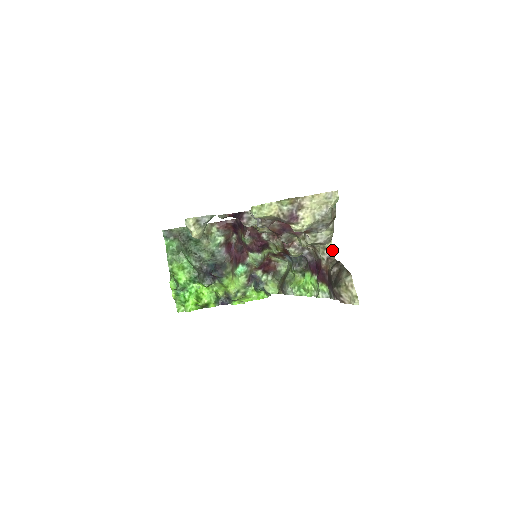
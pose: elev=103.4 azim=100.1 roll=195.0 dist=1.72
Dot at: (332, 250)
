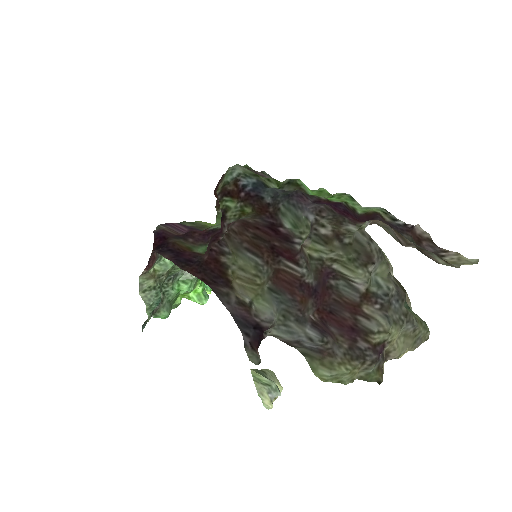
Dot at: (368, 222)
